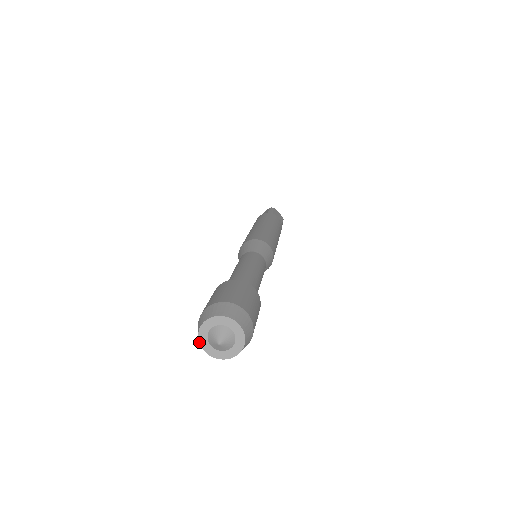
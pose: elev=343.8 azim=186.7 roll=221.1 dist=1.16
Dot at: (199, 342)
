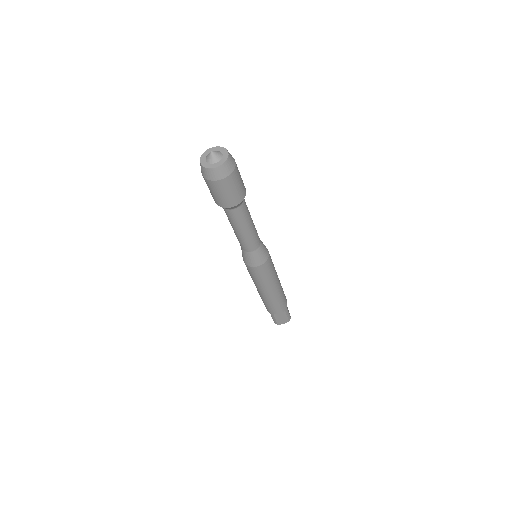
Dot at: (201, 157)
